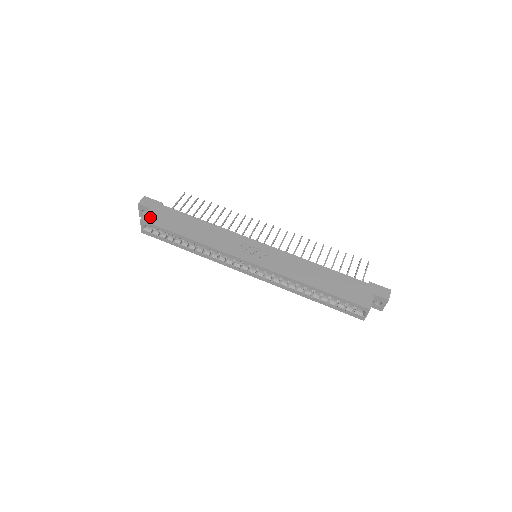
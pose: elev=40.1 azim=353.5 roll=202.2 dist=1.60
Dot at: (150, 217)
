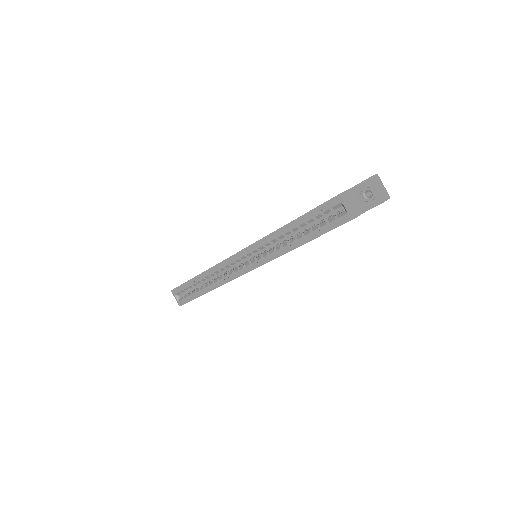
Dot at: occluded
